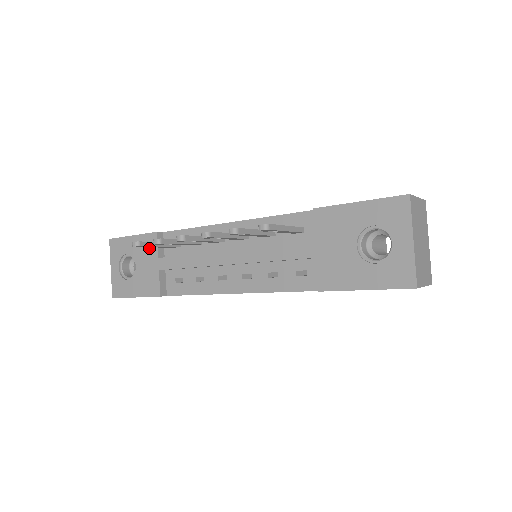
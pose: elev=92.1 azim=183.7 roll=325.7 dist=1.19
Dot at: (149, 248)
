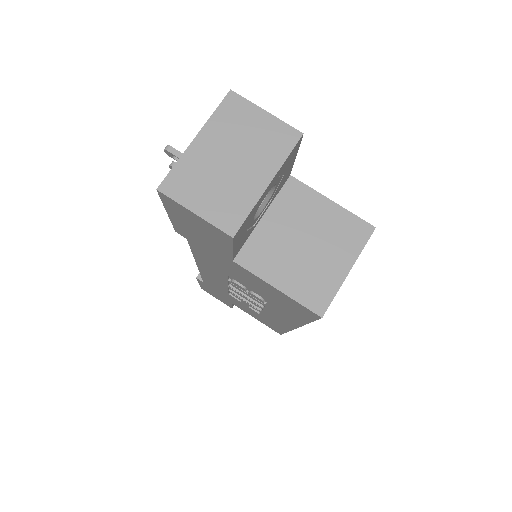
Dot at: occluded
